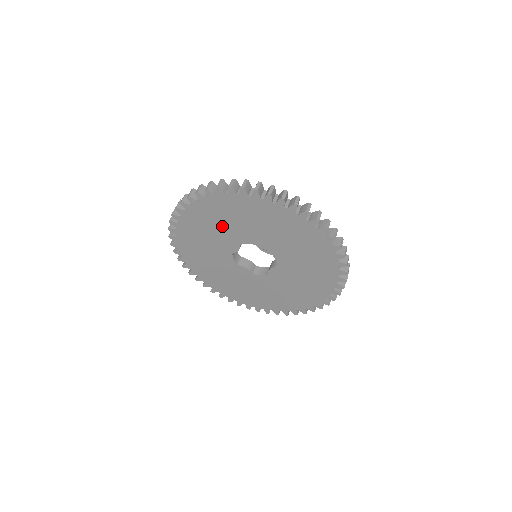
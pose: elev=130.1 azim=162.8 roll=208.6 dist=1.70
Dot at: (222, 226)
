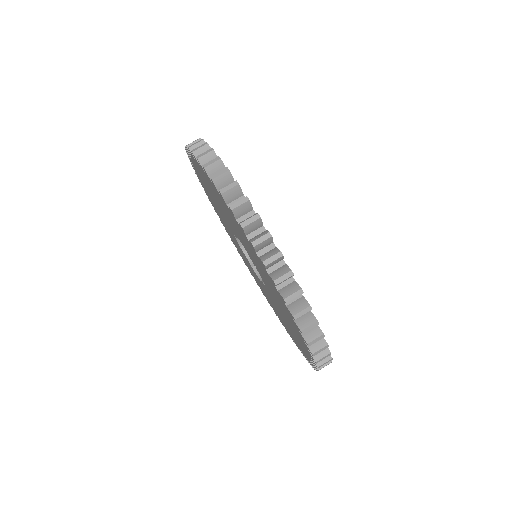
Dot at: occluded
